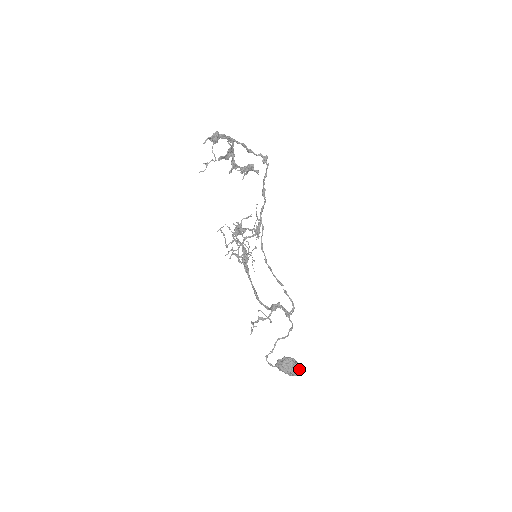
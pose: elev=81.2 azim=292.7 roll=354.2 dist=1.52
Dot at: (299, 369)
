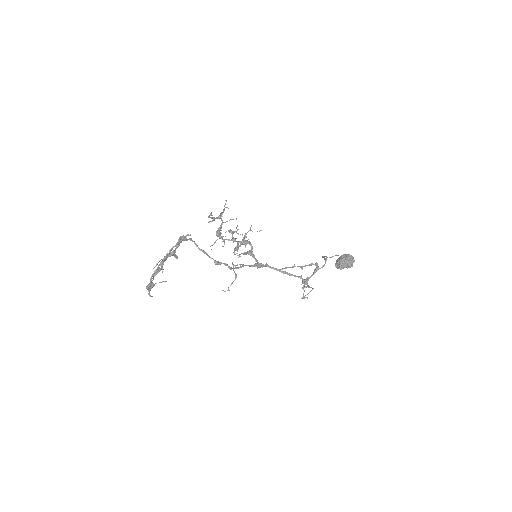
Dot at: (353, 258)
